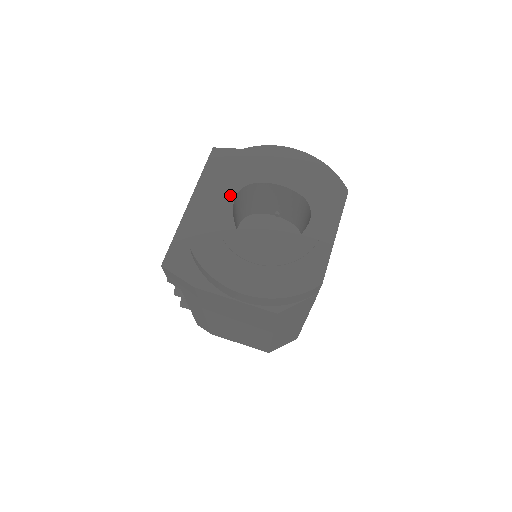
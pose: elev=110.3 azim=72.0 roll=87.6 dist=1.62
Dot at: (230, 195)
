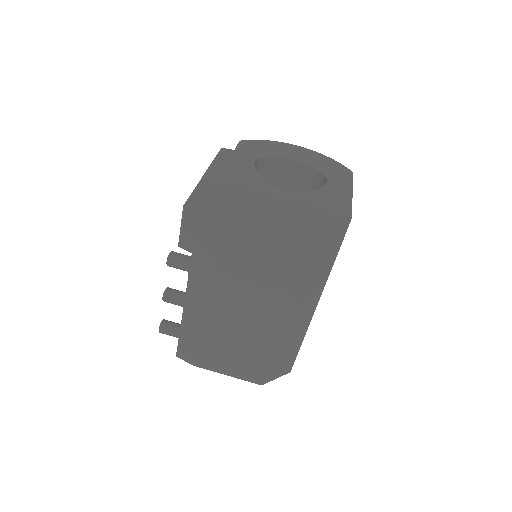
Dot at: (251, 159)
